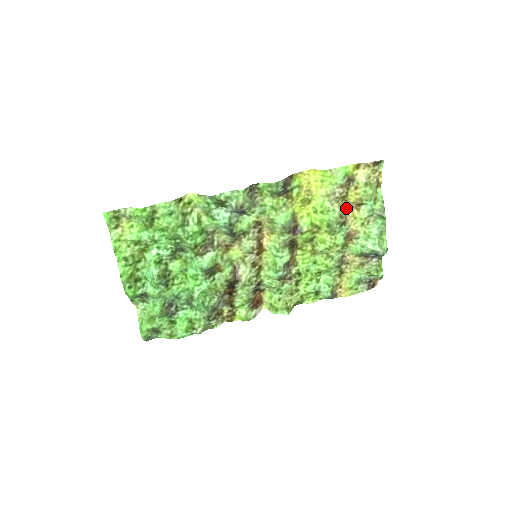
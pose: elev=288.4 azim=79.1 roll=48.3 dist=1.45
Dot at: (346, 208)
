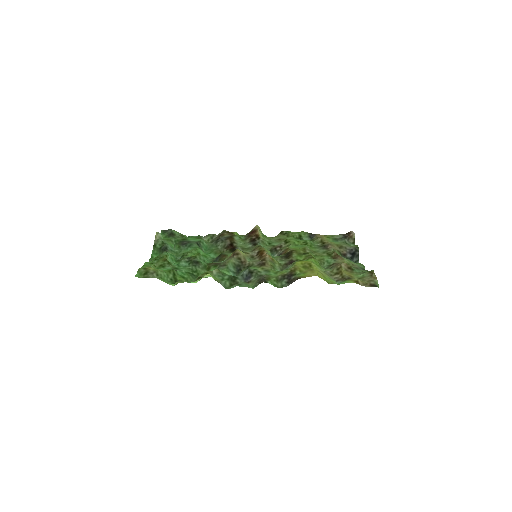
Dot at: (340, 263)
